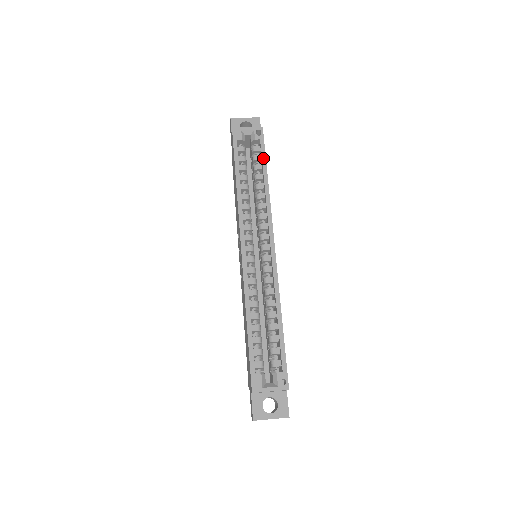
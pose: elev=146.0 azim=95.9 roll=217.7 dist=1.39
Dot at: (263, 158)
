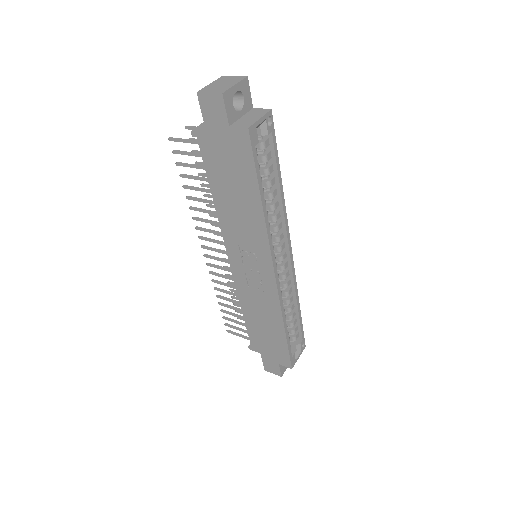
Dot at: (277, 158)
